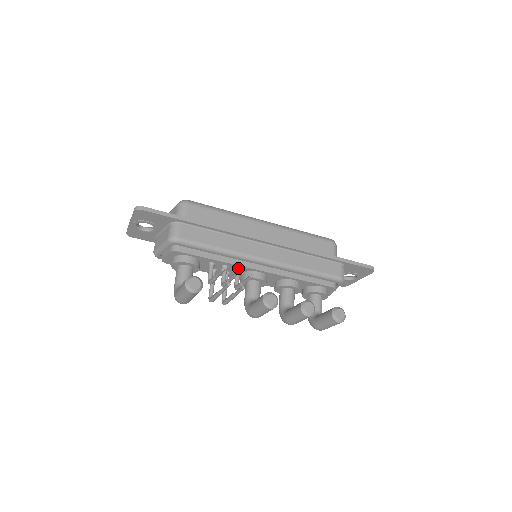
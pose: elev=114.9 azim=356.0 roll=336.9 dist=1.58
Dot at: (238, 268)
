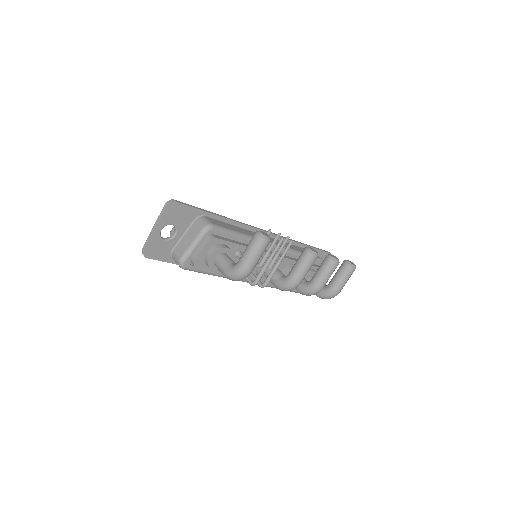
Dot at: occluded
